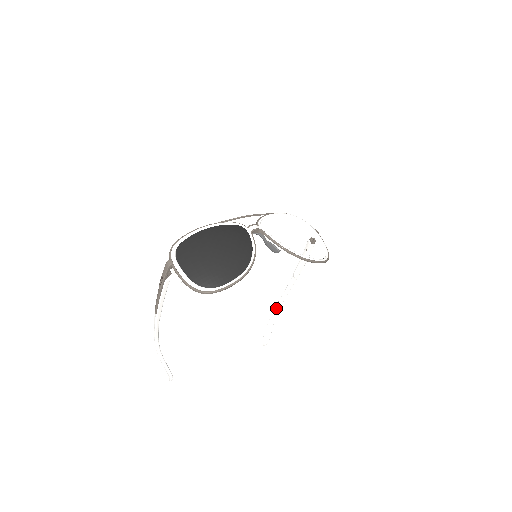
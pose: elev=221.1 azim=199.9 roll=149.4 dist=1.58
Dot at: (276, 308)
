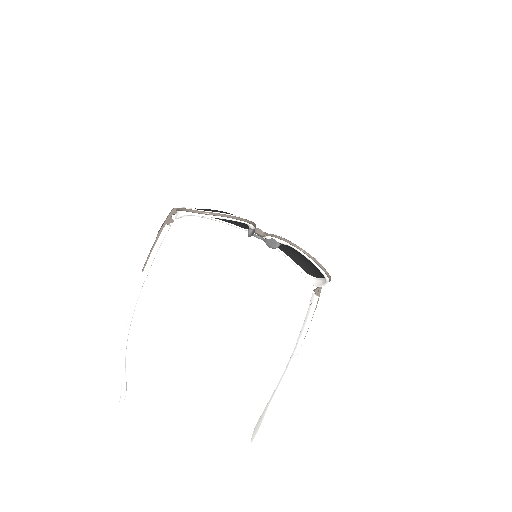
Dot at: (274, 392)
